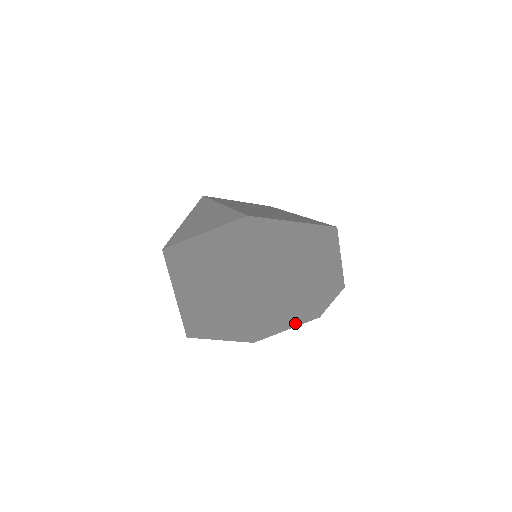
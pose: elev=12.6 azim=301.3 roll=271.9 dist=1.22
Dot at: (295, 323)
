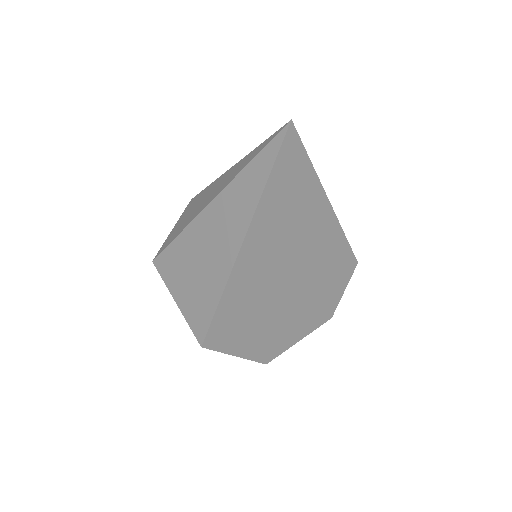
Dot at: (309, 327)
